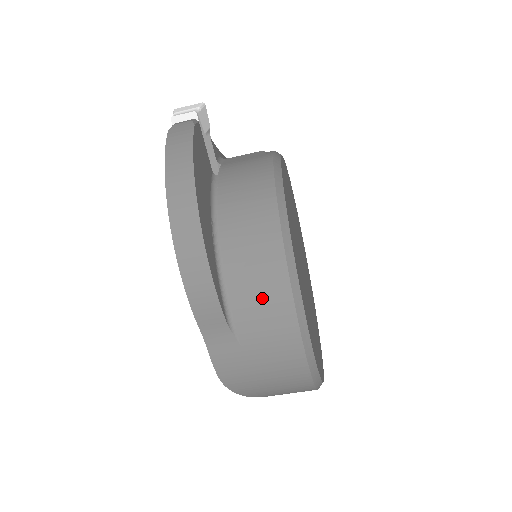
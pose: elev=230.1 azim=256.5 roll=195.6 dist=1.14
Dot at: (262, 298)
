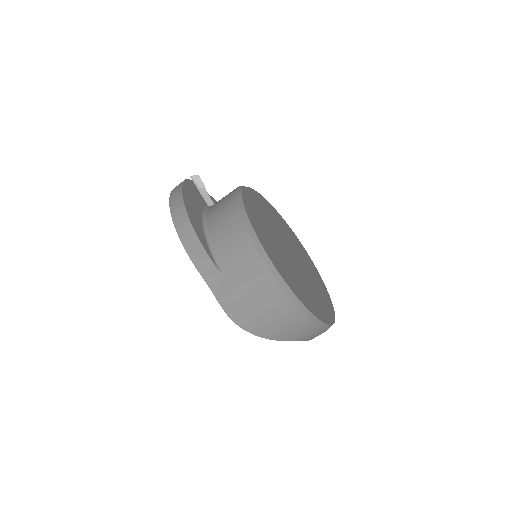
Dot at: (234, 246)
